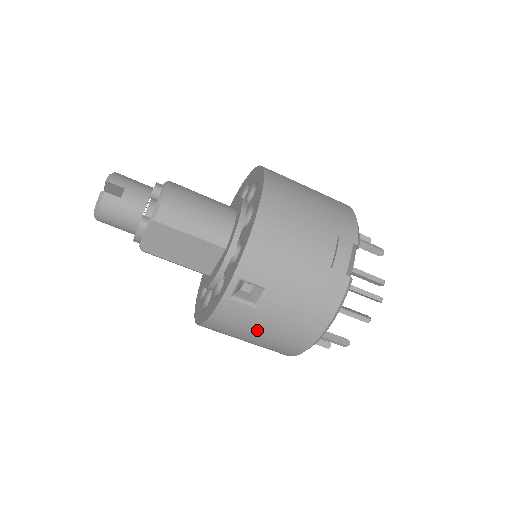
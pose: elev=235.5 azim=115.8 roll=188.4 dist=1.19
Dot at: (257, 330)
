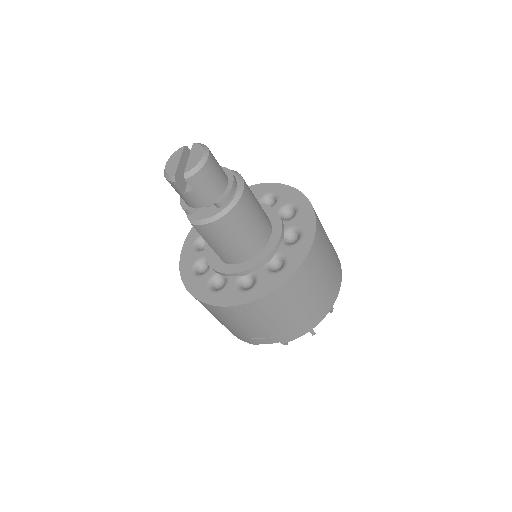
Dot at: occluded
